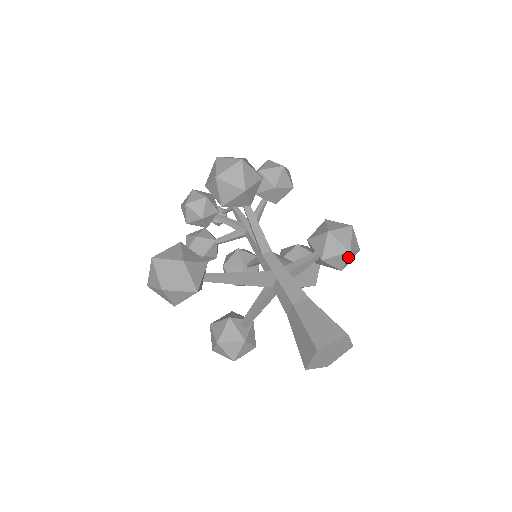
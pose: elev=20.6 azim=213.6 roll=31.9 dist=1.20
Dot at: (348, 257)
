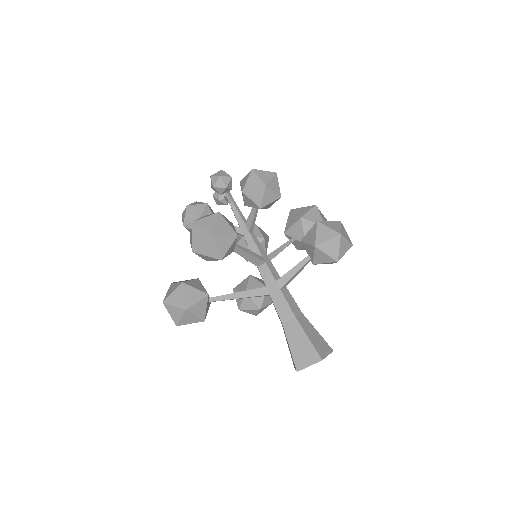
Dot at: occluded
